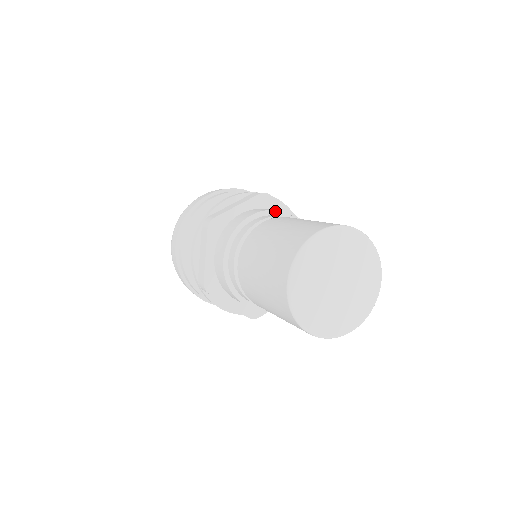
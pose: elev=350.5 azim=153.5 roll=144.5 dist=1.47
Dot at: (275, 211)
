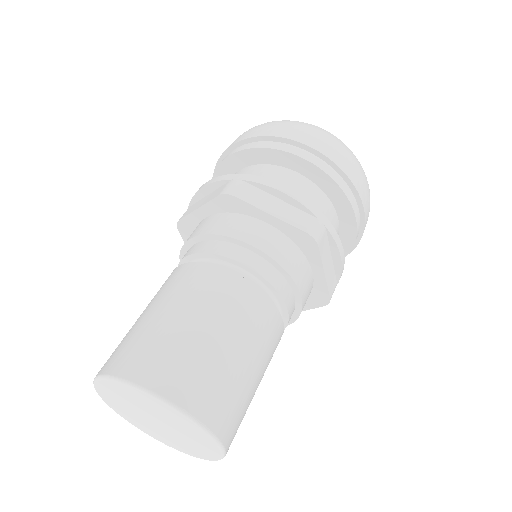
Dot at: (284, 270)
